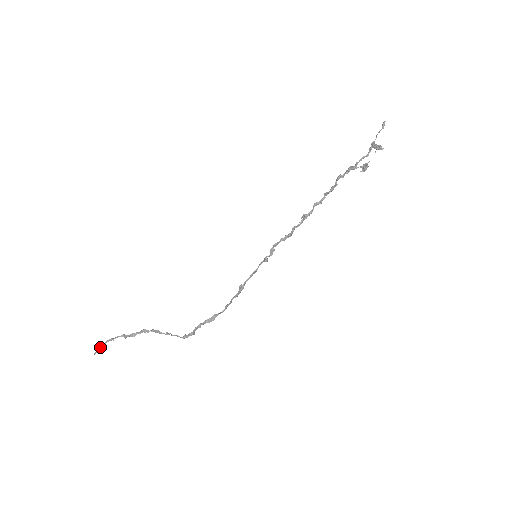
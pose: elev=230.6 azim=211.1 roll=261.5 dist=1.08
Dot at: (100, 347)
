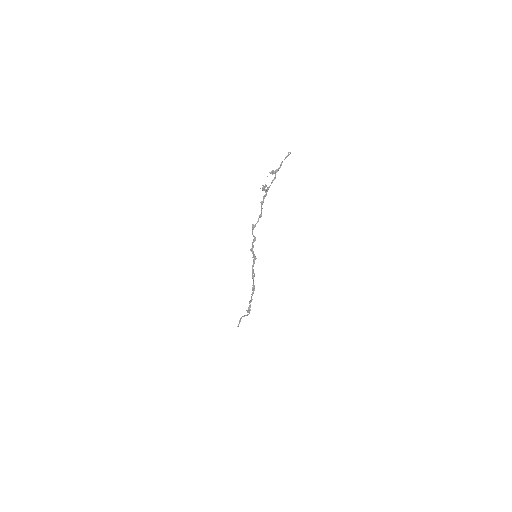
Dot at: (239, 322)
